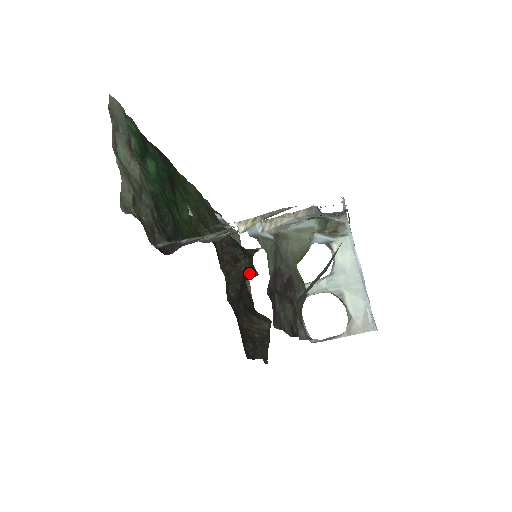
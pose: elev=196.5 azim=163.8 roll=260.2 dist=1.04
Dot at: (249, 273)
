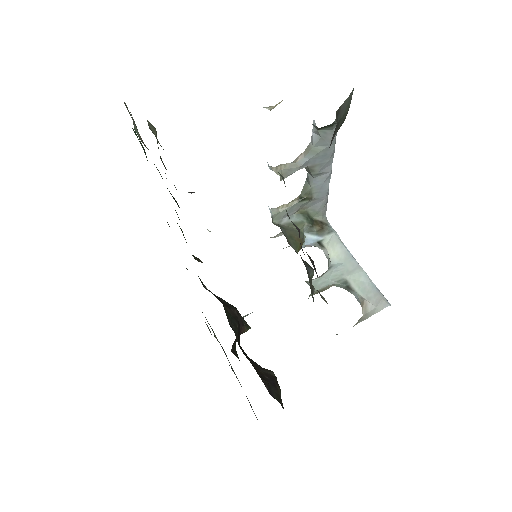
Dot at: (242, 322)
